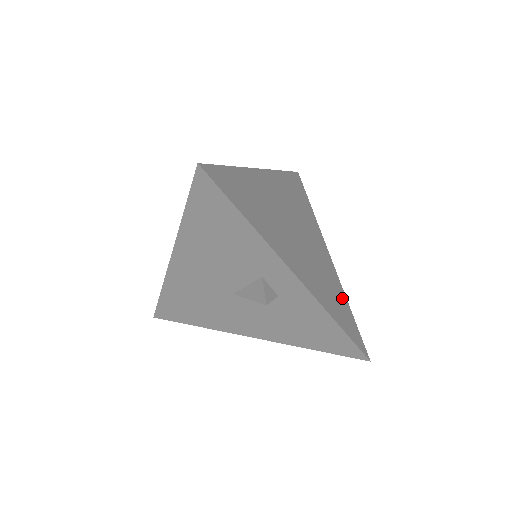
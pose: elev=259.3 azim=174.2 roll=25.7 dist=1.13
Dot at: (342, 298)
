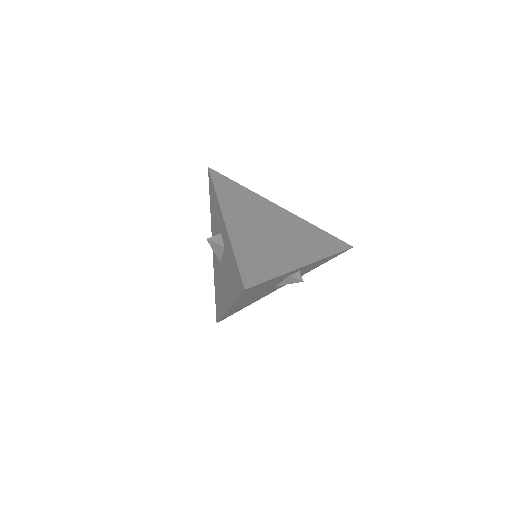
Dot at: (274, 268)
